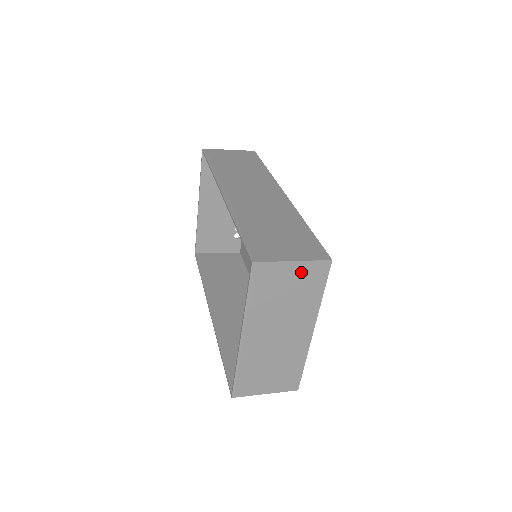
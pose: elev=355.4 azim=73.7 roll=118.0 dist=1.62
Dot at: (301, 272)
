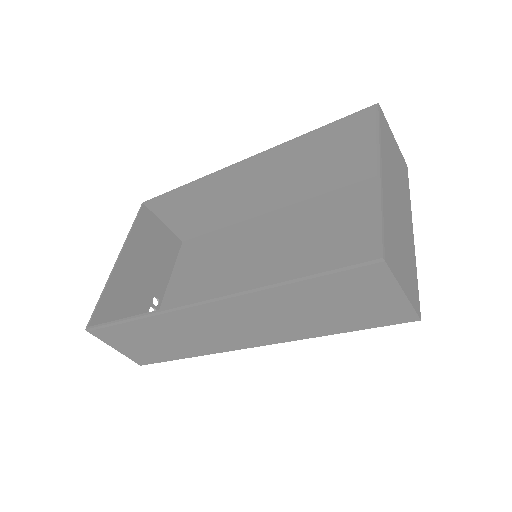
Dot at: (398, 152)
